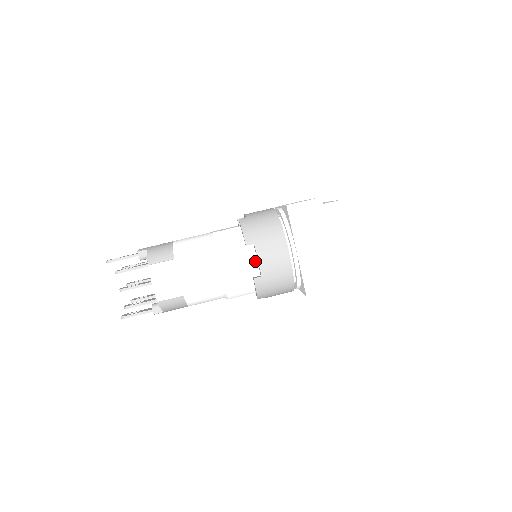
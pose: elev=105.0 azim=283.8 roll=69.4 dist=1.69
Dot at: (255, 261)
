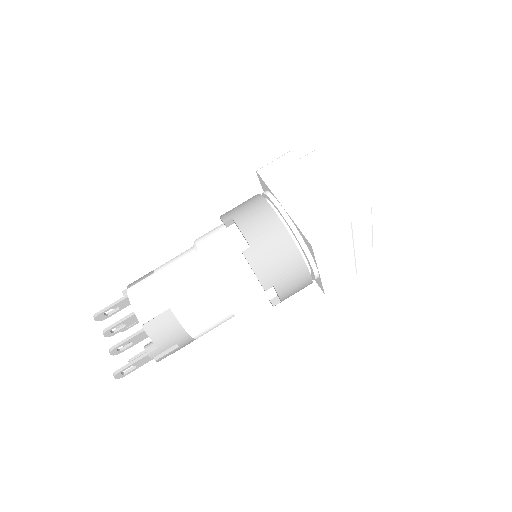
Dot at: (240, 237)
